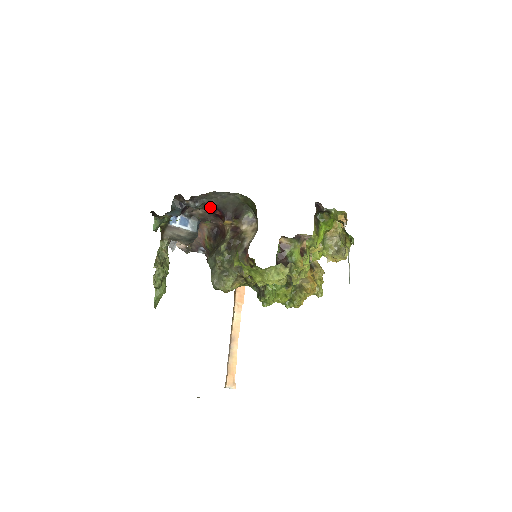
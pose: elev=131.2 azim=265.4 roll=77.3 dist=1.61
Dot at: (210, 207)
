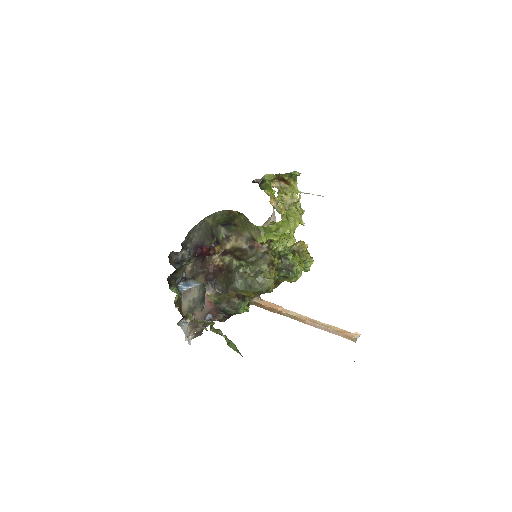
Dot at: (195, 250)
